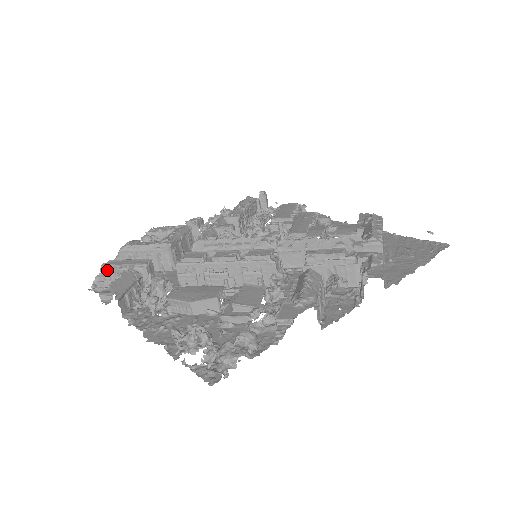
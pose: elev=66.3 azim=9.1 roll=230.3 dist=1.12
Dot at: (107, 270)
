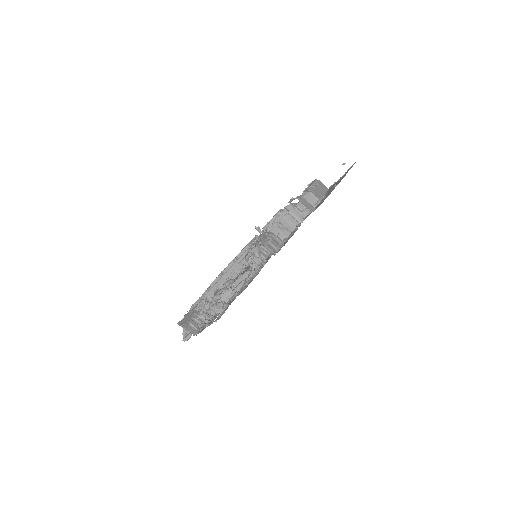
Dot at: occluded
